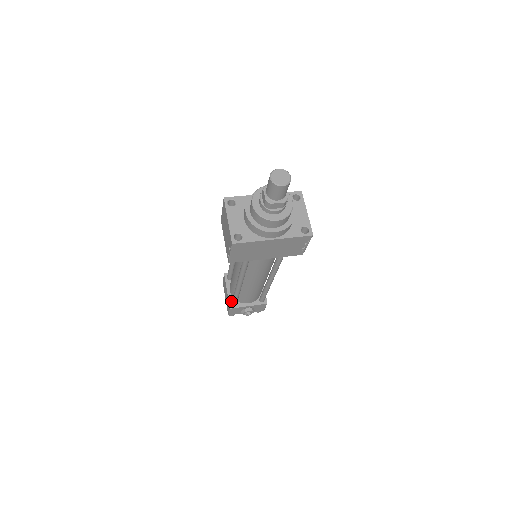
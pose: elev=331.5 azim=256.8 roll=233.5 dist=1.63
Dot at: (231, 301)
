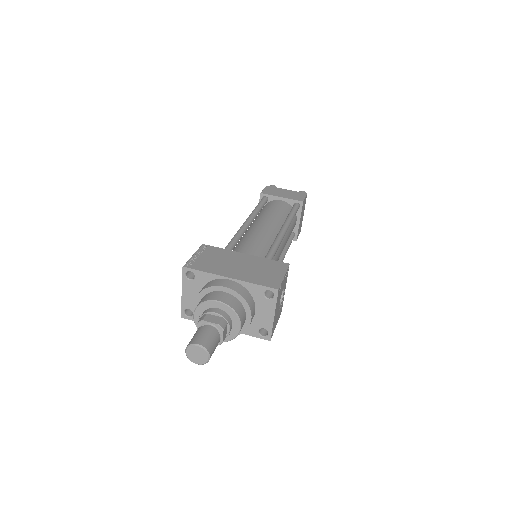
Dot at: occluded
